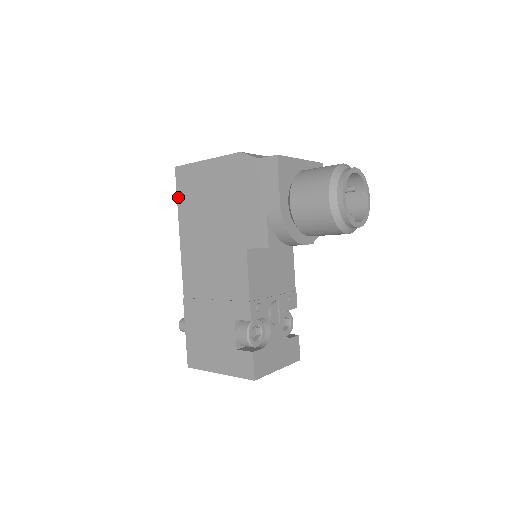
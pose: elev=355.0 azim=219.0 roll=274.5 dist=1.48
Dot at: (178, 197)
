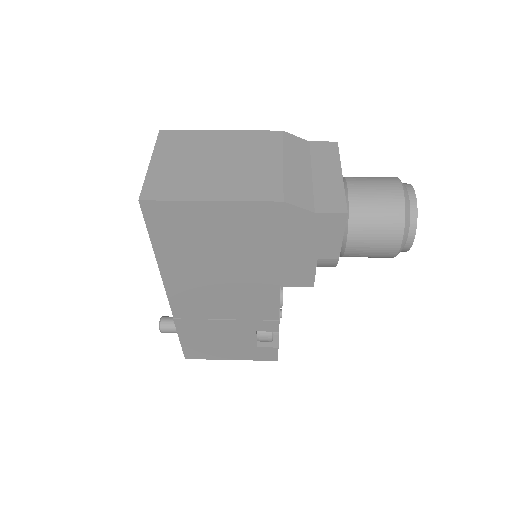
Dot at: (152, 235)
